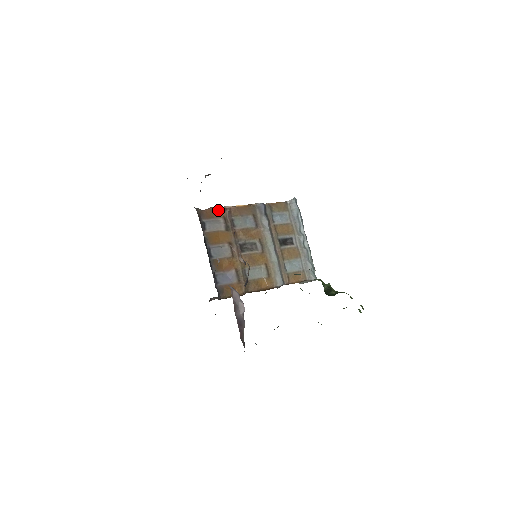
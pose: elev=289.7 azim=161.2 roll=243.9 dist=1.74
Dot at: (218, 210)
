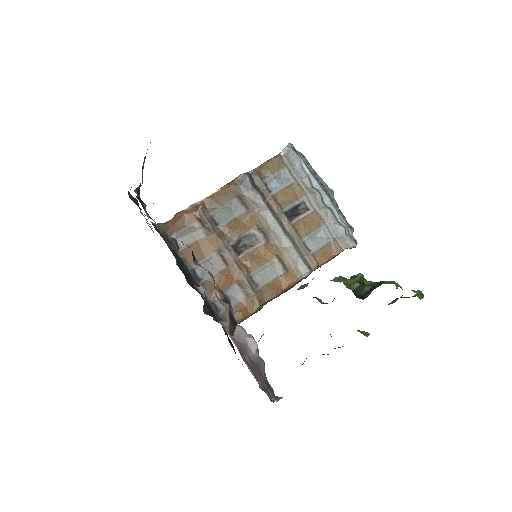
Dot at: (187, 213)
